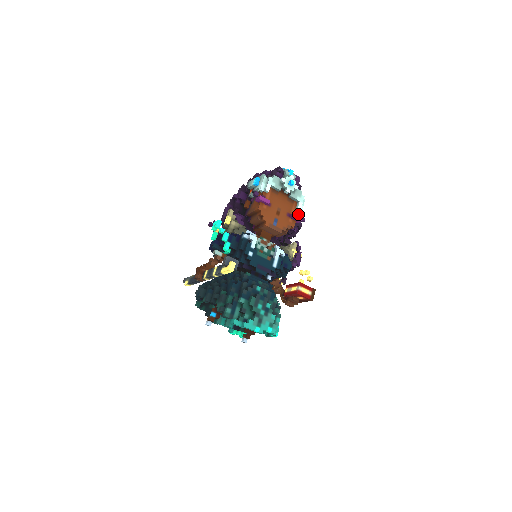
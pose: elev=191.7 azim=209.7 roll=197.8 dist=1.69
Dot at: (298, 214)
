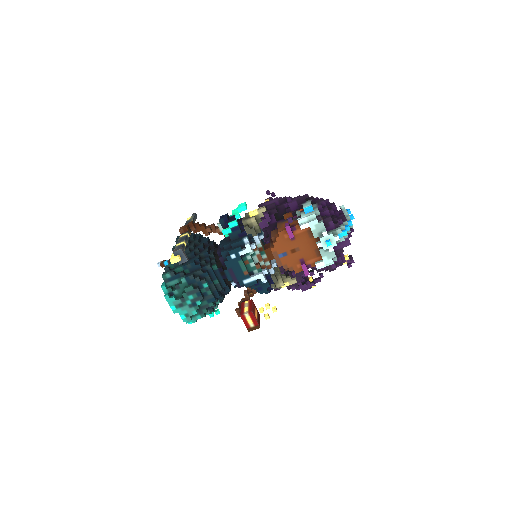
Dot at: (348, 258)
